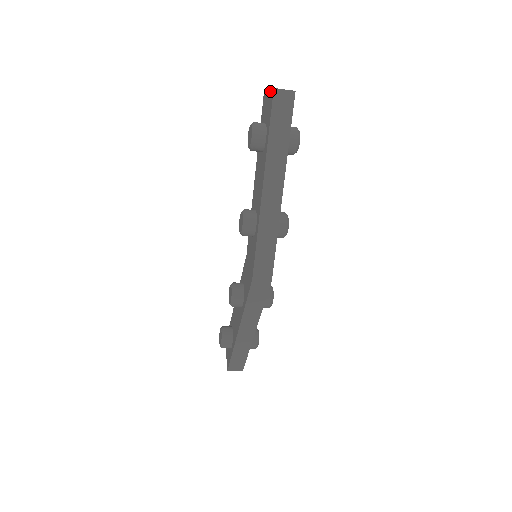
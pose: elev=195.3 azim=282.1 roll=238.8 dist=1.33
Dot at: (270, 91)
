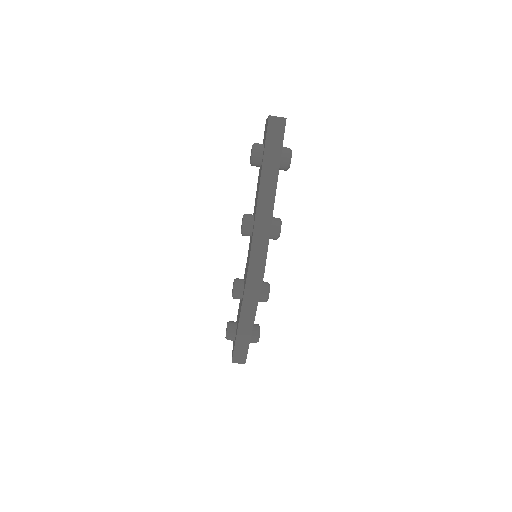
Dot at: (267, 118)
